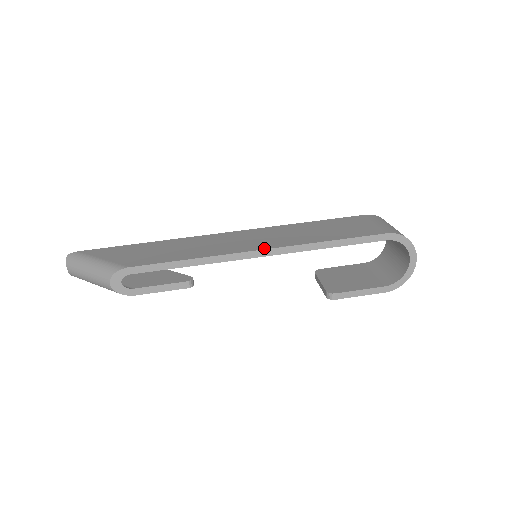
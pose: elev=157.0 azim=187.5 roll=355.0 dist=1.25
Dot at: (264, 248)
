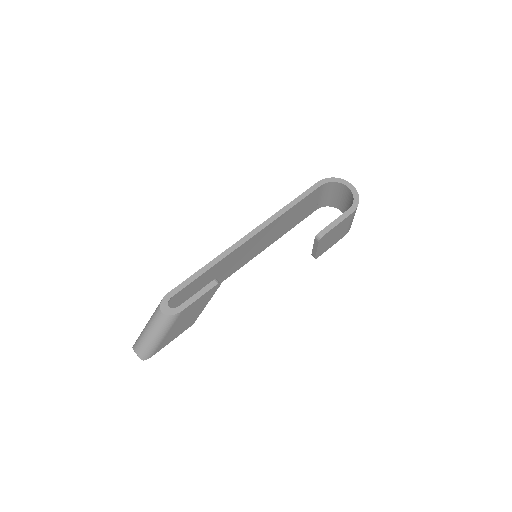
Dot at: (249, 233)
